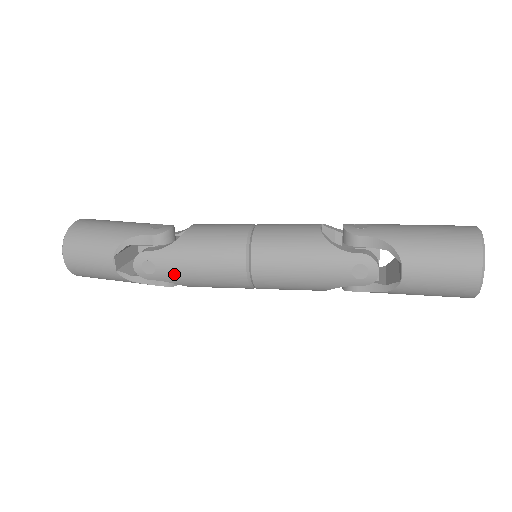
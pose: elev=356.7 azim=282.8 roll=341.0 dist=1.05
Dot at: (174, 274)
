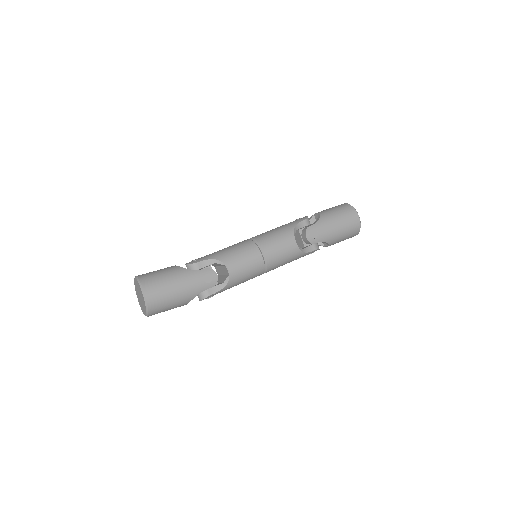
Dot at: occluded
